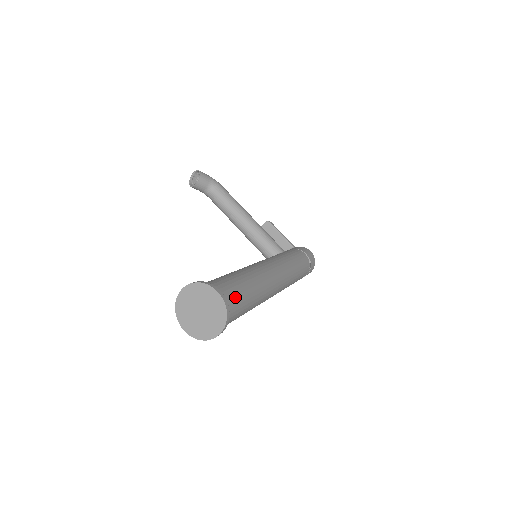
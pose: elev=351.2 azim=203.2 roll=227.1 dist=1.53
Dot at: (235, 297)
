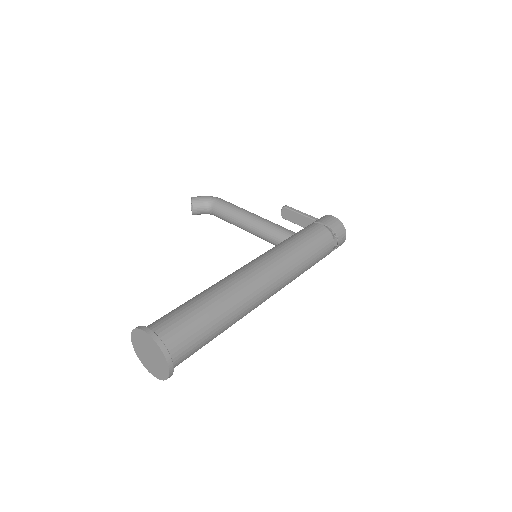
Dot at: (180, 326)
